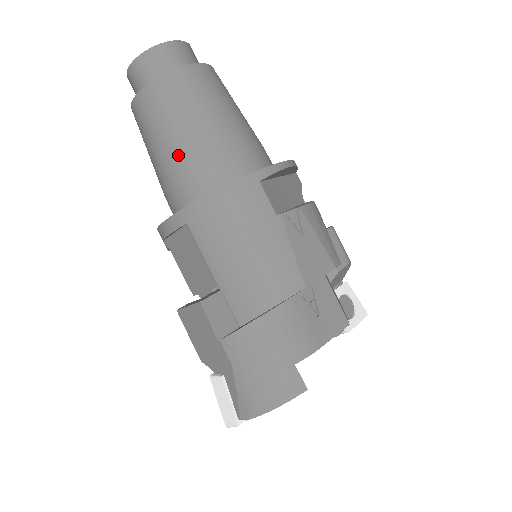
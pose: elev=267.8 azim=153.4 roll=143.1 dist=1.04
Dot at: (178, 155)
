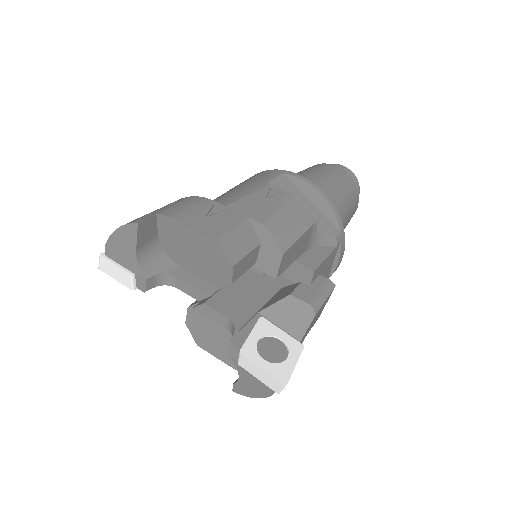
Dot at: occluded
